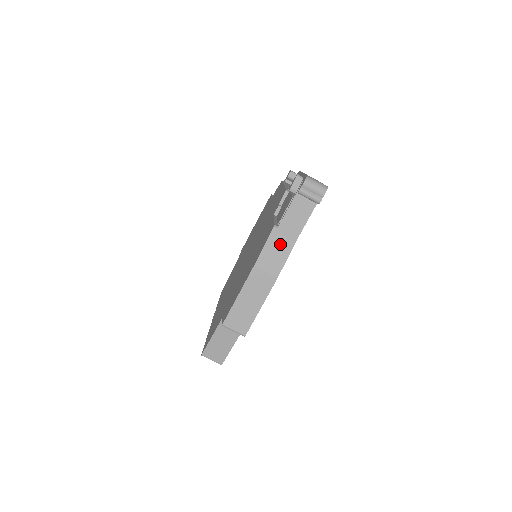
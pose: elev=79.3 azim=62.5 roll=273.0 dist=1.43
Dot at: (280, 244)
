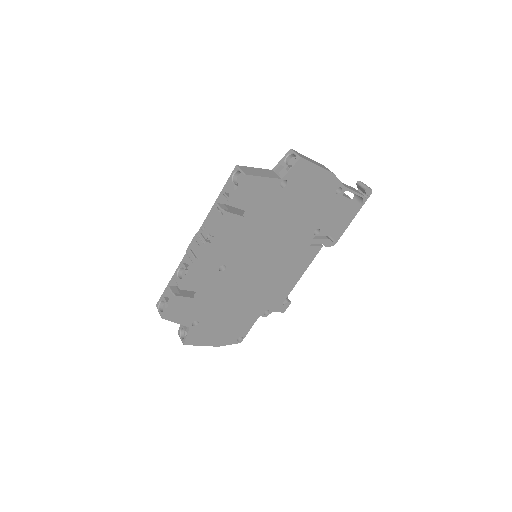
Dot at: occluded
